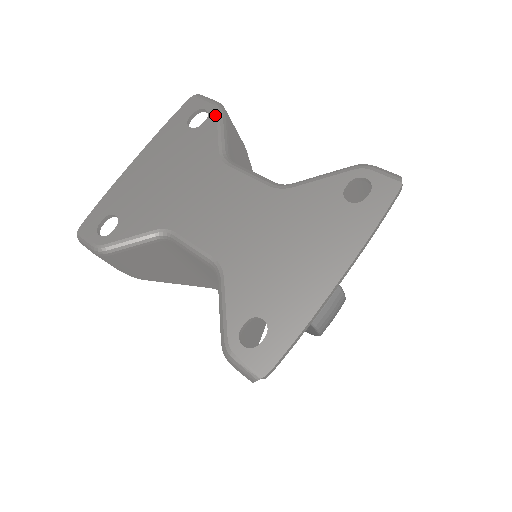
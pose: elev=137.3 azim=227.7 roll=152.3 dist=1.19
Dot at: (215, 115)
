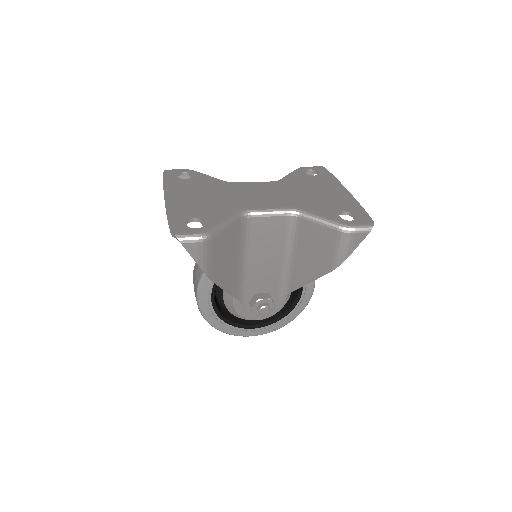
Dot at: (195, 172)
